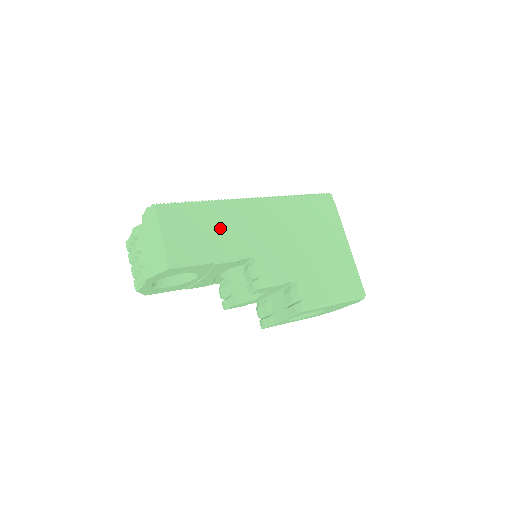
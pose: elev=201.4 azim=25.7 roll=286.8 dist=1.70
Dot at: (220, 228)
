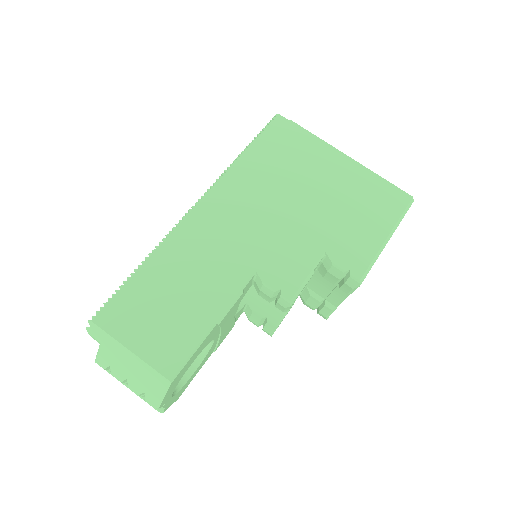
Dot at: (189, 276)
